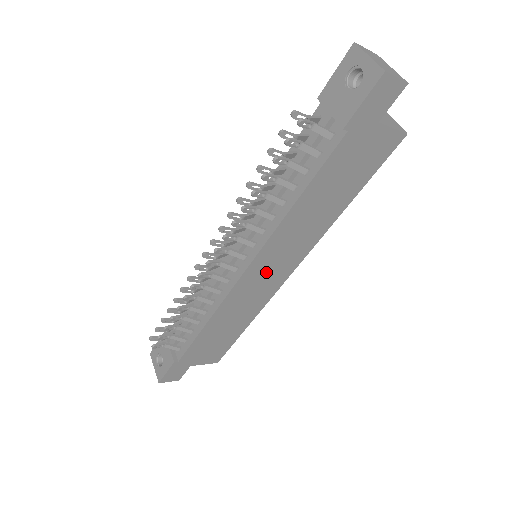
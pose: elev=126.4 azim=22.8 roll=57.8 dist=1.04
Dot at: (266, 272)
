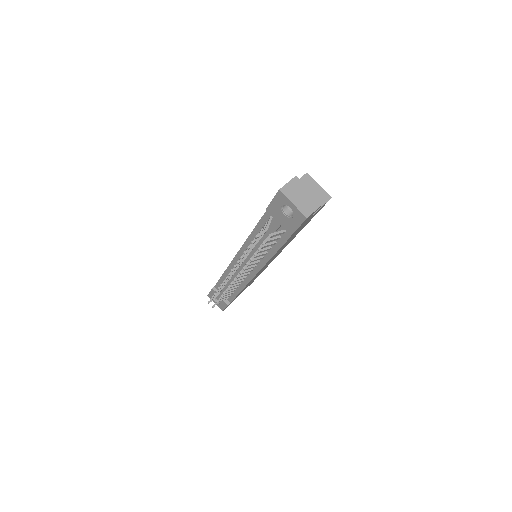
Dot at: occluded
